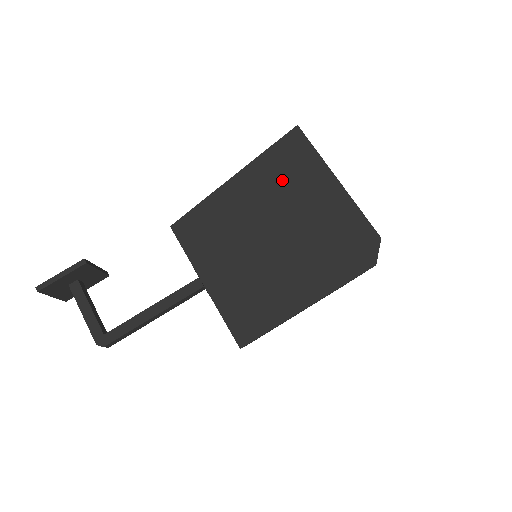
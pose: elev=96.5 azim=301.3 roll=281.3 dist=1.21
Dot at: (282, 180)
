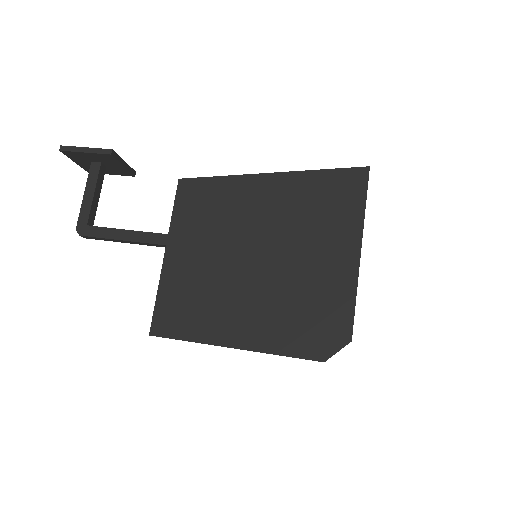
Dot at: (309, 211)
